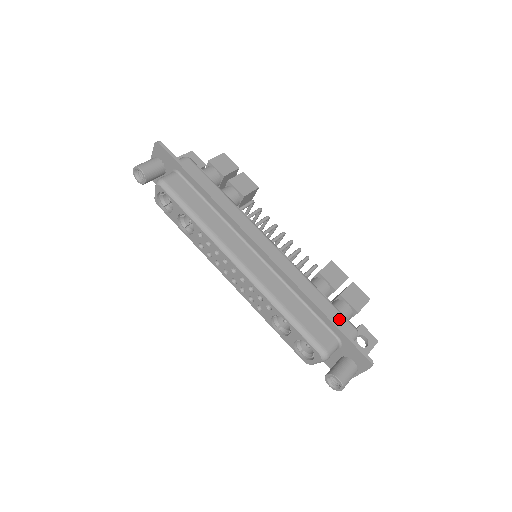
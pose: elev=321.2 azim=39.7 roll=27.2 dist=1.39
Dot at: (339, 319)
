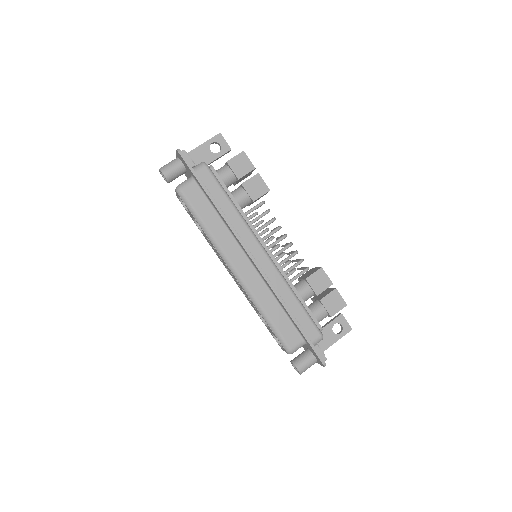
Dot at: (308, 326)
